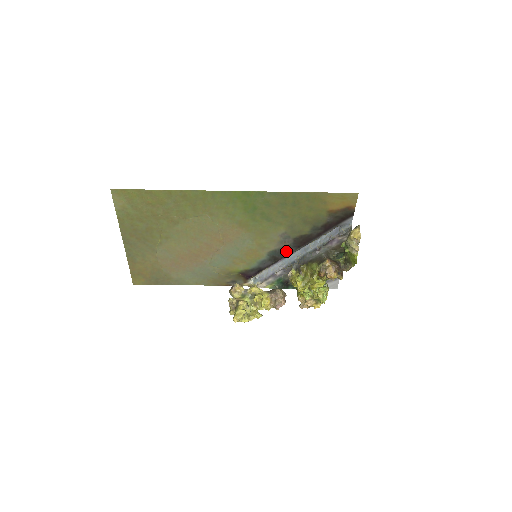
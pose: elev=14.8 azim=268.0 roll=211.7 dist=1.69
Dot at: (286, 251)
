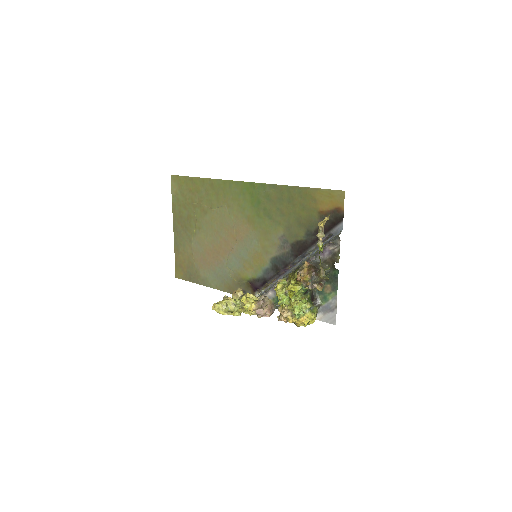
Dot at: (286, 260)
